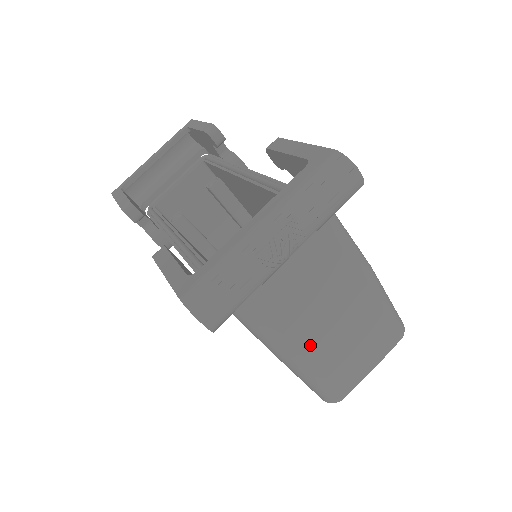
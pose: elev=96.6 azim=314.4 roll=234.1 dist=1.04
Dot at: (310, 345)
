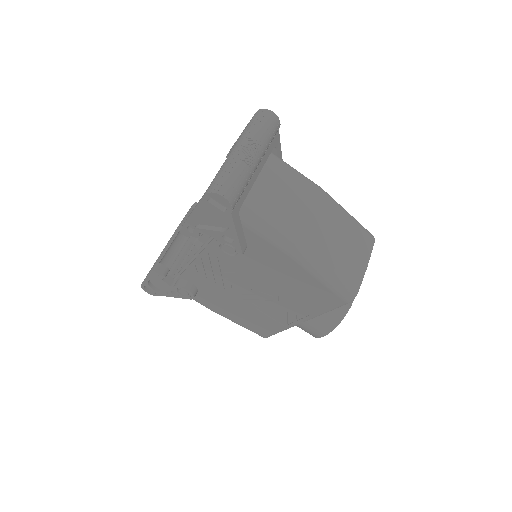
Dot at: (305, 235)
